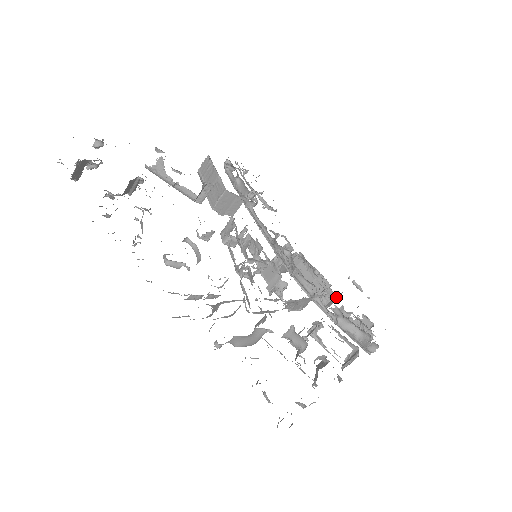
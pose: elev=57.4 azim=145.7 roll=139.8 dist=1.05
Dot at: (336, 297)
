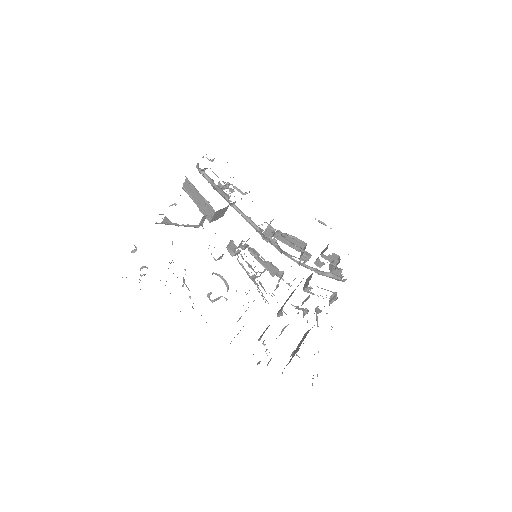
Dot at: occluded
